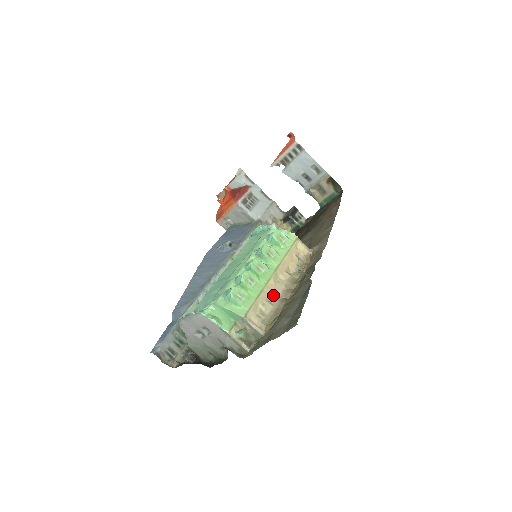
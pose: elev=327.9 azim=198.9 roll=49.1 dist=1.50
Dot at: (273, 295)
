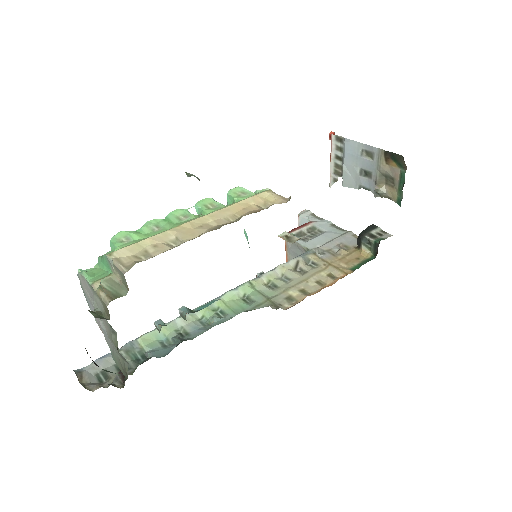
Dot at: (181, 238)
